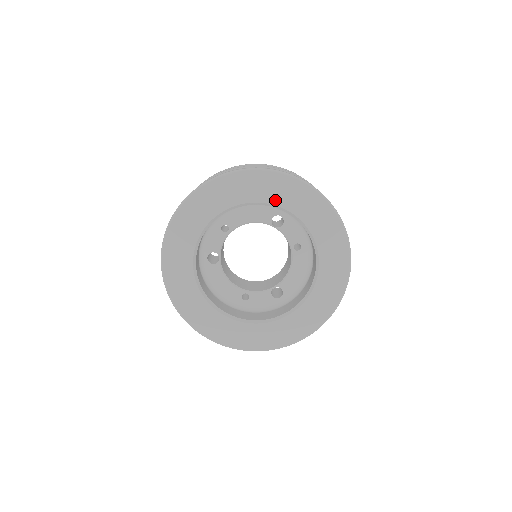
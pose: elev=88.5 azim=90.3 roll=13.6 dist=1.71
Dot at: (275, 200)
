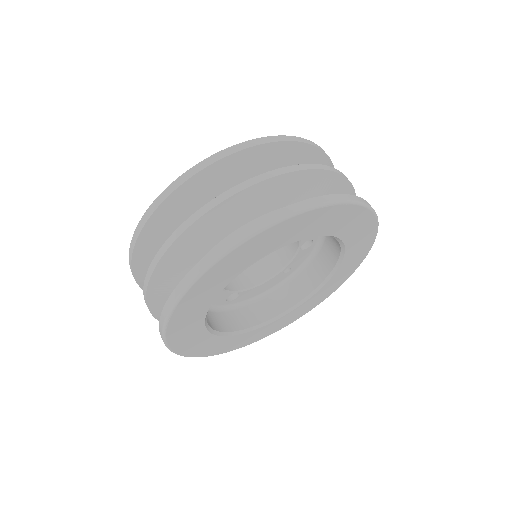
Dot at: (228, 279)
